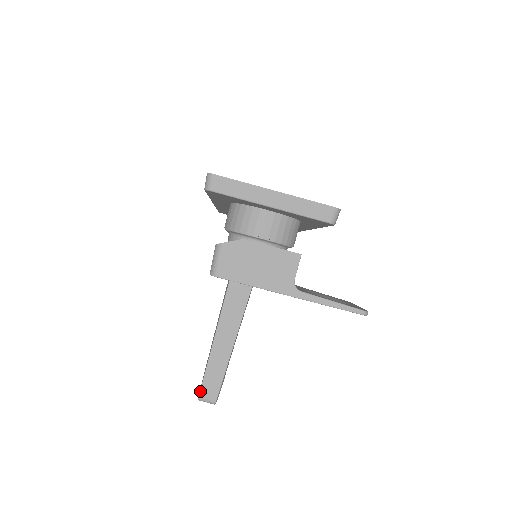
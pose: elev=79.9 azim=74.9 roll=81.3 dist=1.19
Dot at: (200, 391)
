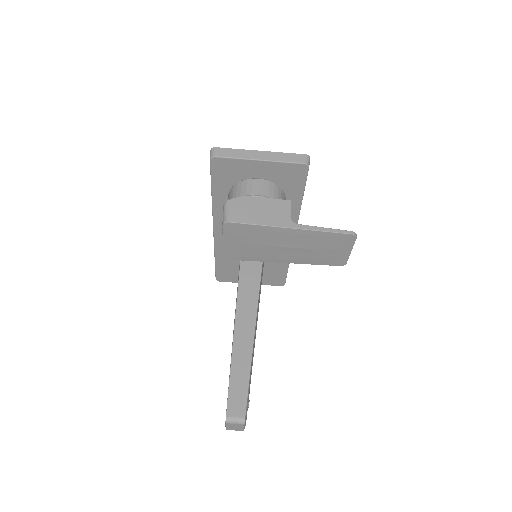
Dot at: (226, 410)
